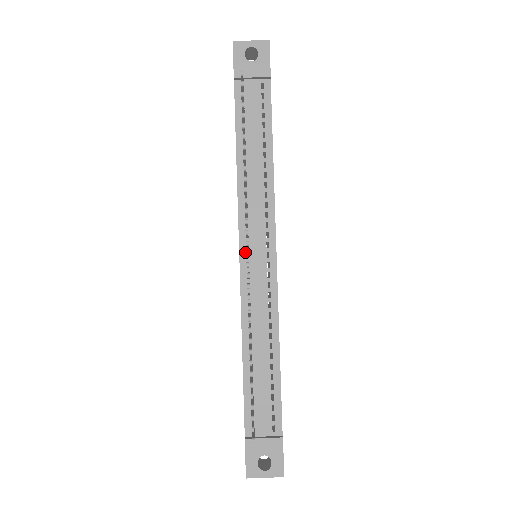
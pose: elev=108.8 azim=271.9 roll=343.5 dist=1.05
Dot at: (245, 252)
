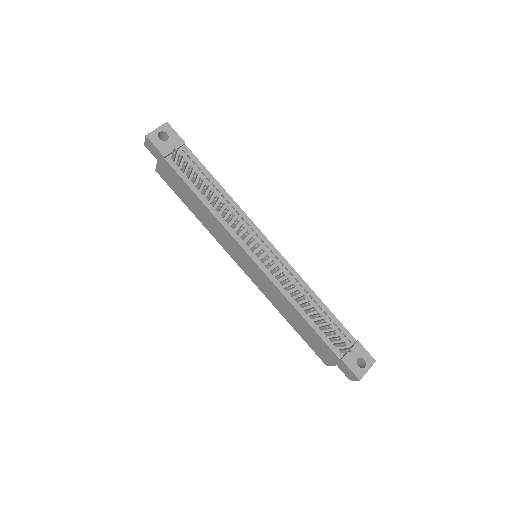
Dot at: (254, 255)
